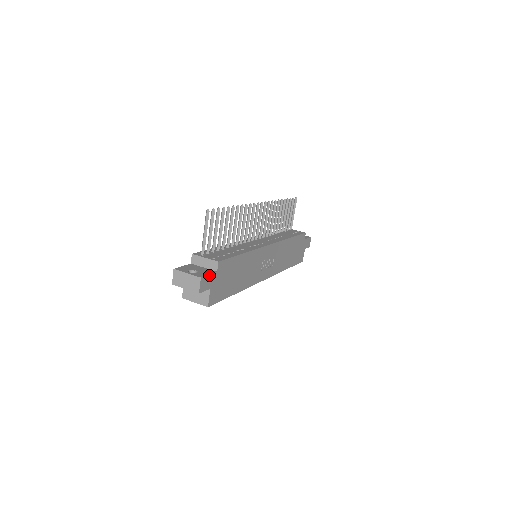
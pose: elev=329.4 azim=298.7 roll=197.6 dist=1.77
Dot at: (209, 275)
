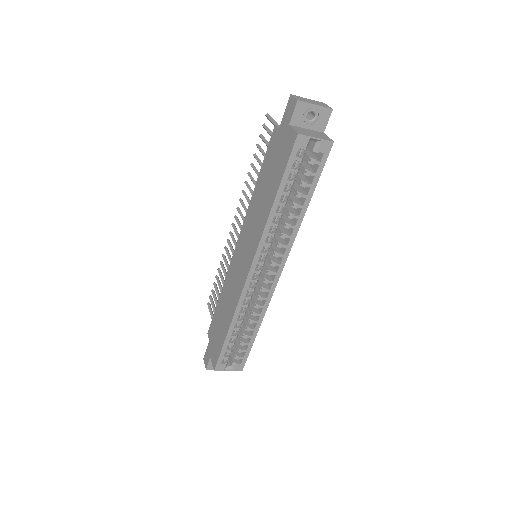
Dot at: occluded
